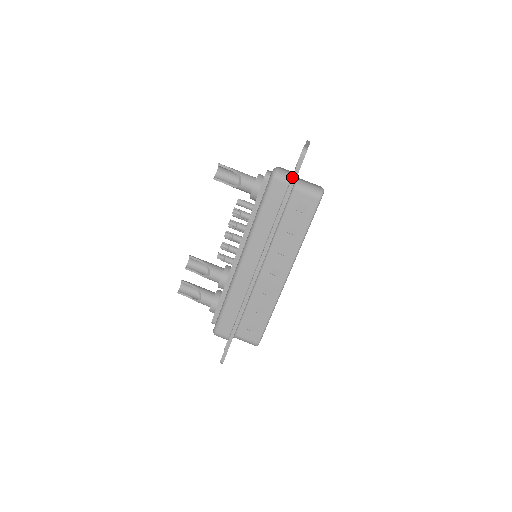
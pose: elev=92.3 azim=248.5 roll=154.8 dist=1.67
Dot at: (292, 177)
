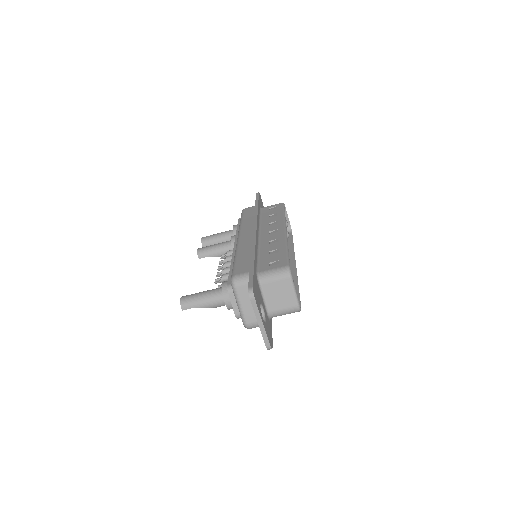
Dot at: occluded
